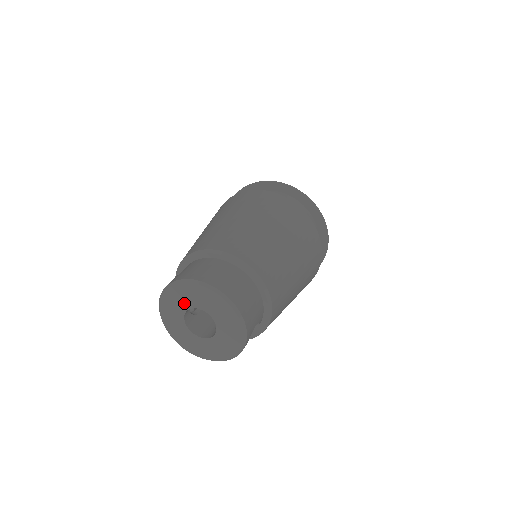
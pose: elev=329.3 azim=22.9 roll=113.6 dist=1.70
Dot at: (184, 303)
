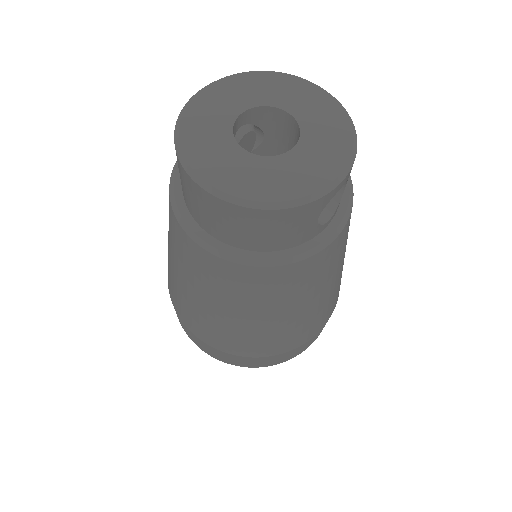
Dot at: (246, 98)
